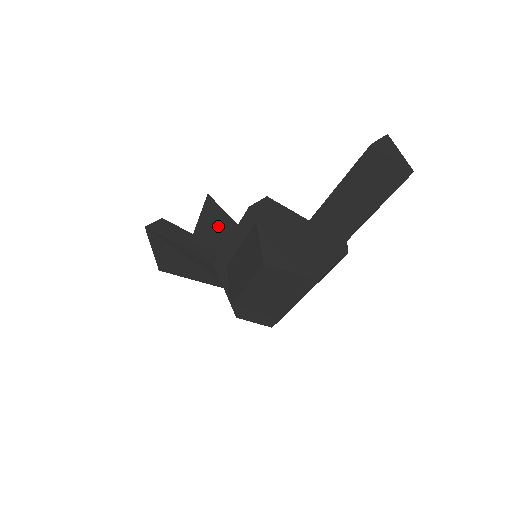
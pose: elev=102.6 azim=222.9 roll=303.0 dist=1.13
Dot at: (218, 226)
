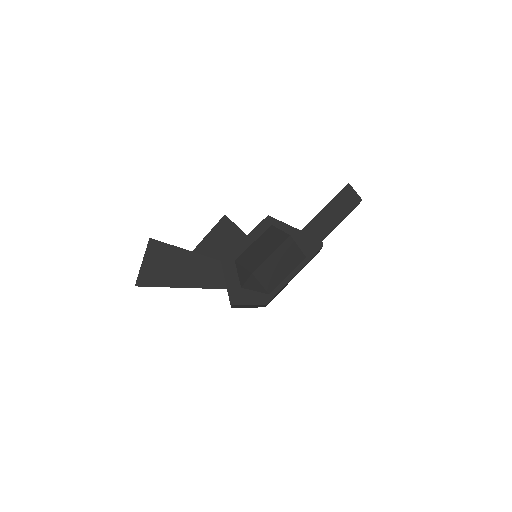
Dot at: (227, 237)
